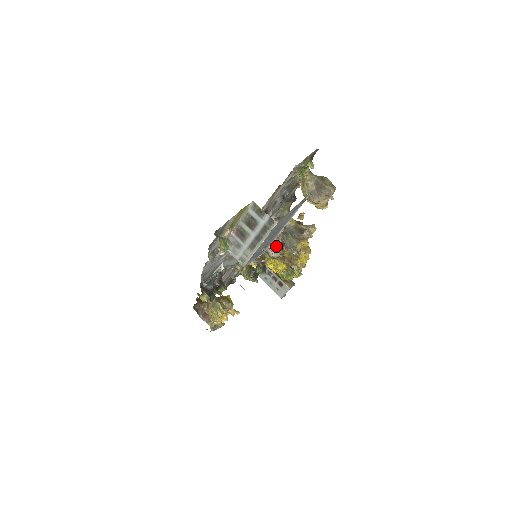
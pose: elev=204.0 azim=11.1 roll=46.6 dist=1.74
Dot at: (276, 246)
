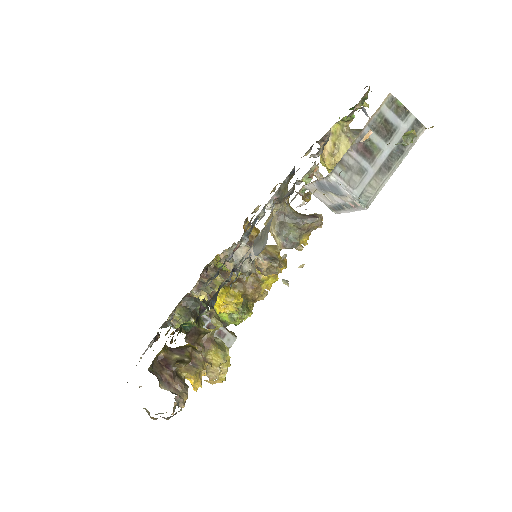
Dot at: occluded
